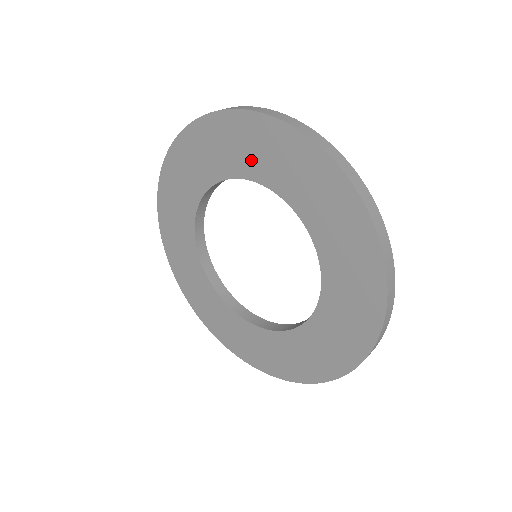
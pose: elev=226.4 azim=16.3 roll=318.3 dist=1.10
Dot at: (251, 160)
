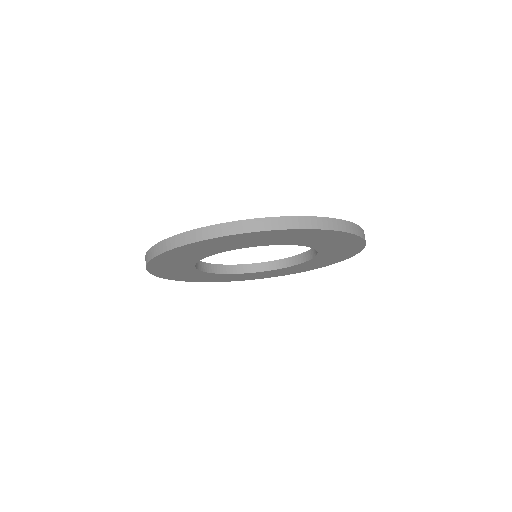
Dot at: (319, 243)
